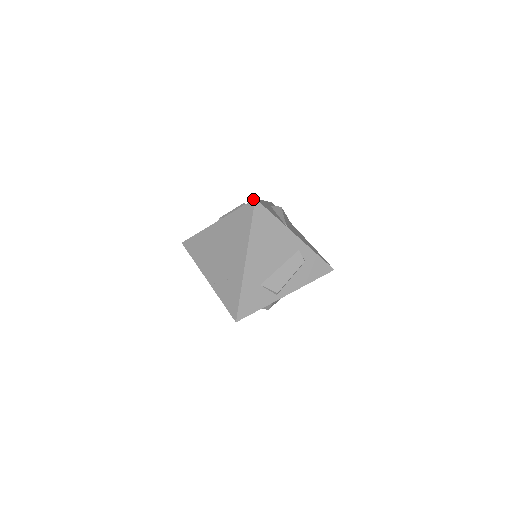
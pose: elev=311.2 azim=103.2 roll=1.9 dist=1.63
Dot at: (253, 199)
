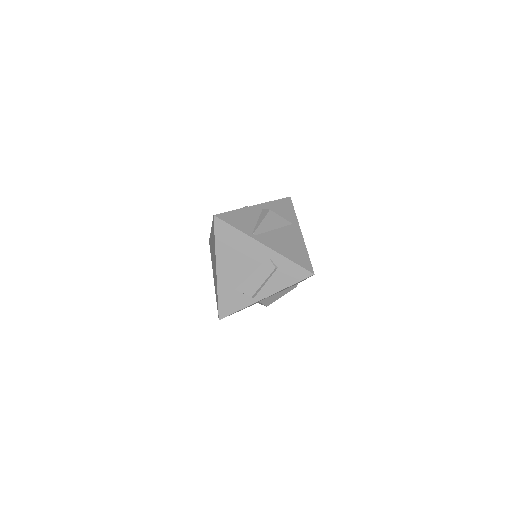
Dot at: (213, 215)
